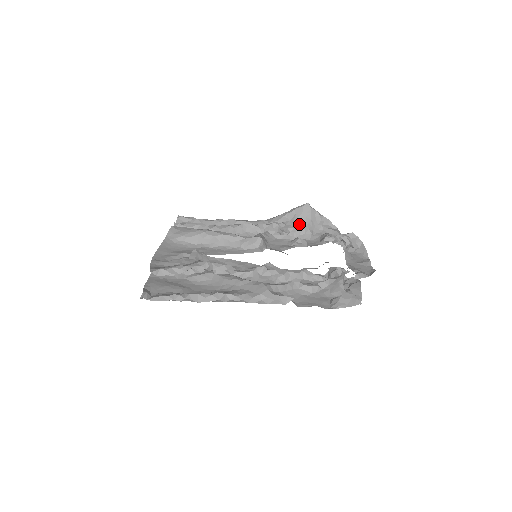
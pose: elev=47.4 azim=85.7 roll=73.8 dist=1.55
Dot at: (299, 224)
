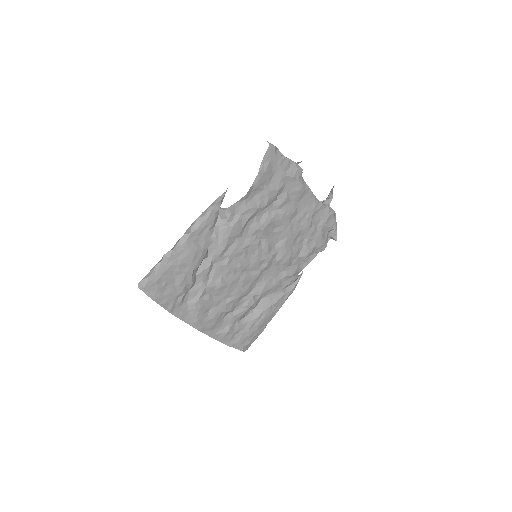
Dot at: occluded
